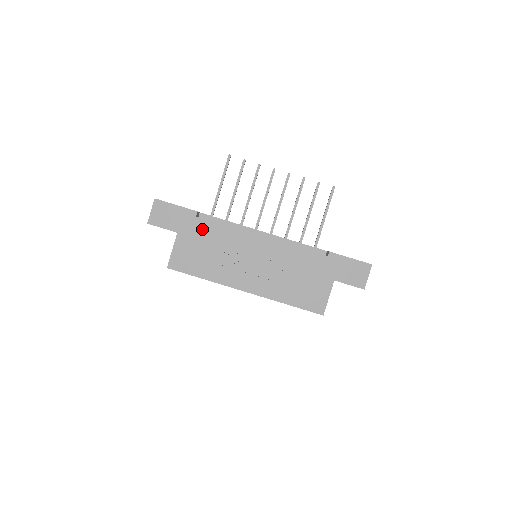
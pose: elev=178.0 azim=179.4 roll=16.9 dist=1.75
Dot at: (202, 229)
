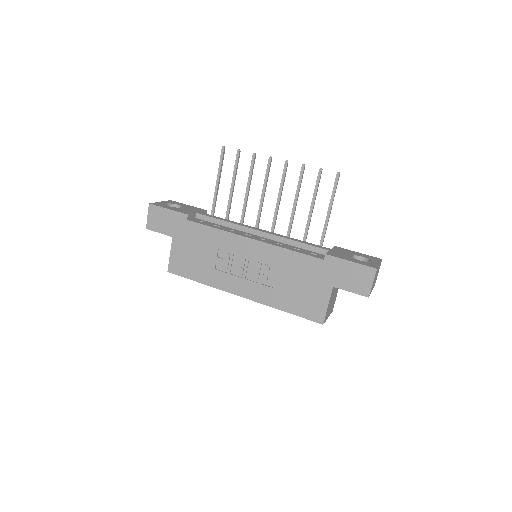
Dot at: (194, 233)
